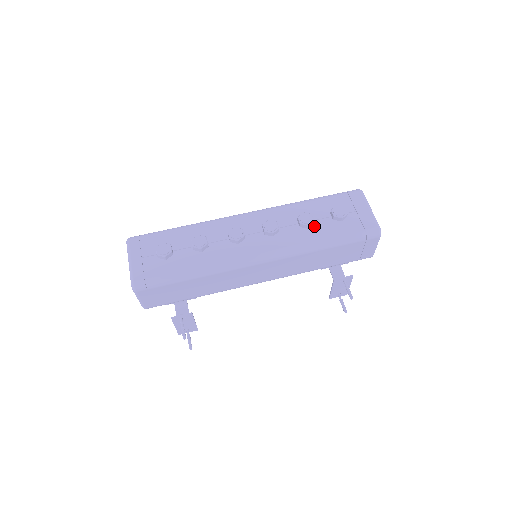
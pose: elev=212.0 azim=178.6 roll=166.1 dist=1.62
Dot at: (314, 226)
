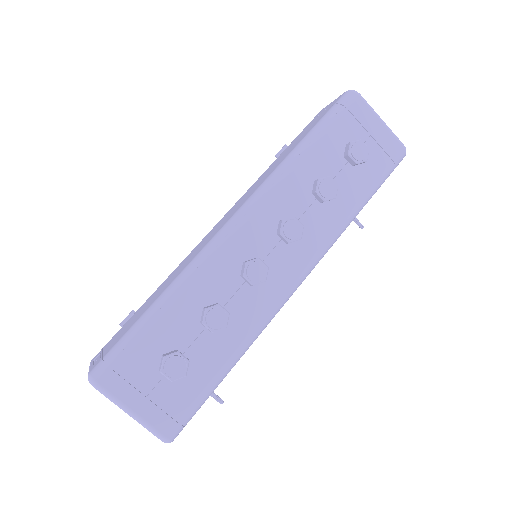
Dot at: occluded
